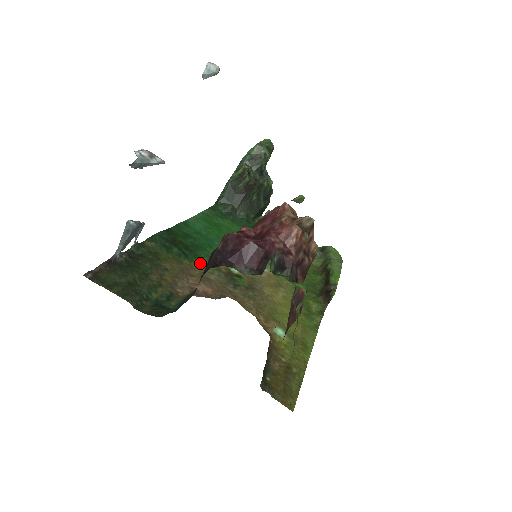
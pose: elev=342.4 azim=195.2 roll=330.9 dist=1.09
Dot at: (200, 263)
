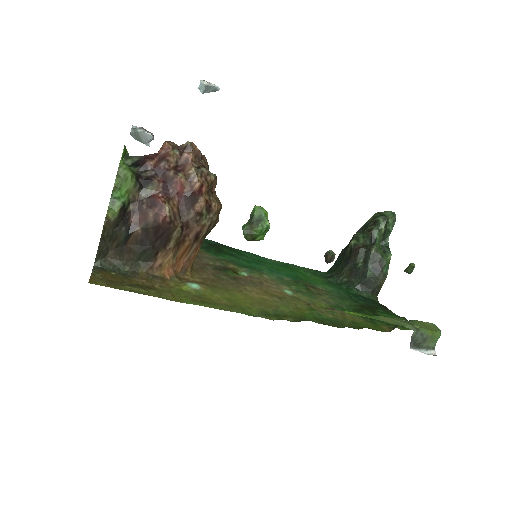
Dot at: (213, 256)
